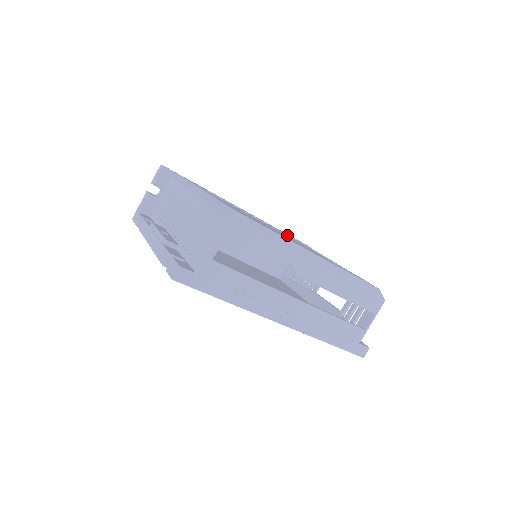
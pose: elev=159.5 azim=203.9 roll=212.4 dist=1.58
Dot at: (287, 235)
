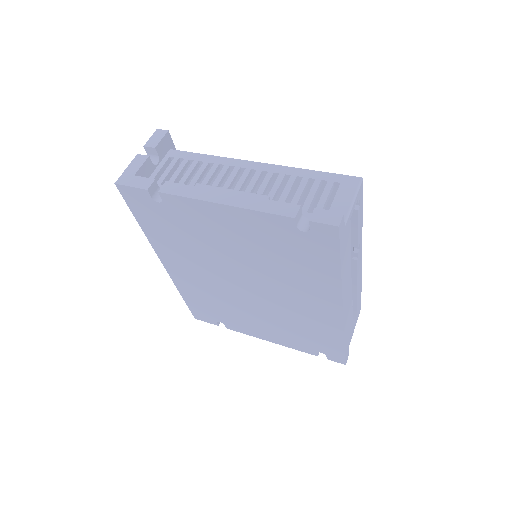
Dot at: occluded
